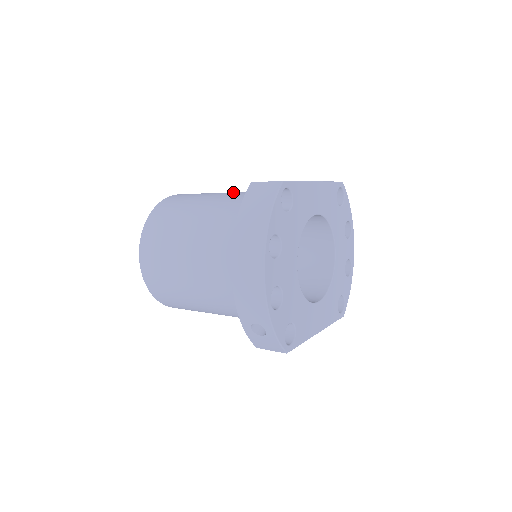
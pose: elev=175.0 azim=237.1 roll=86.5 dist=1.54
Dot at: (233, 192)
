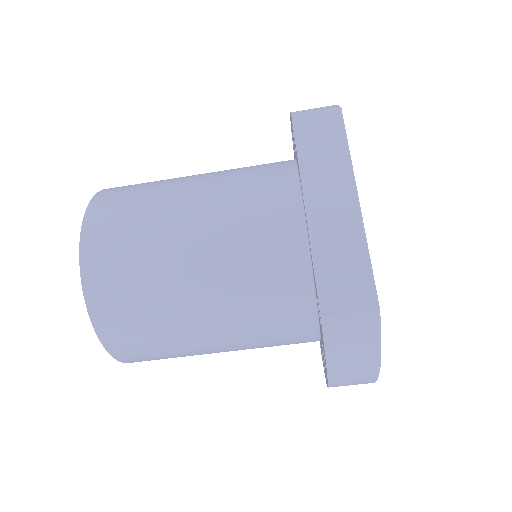
Dot at: occluded
